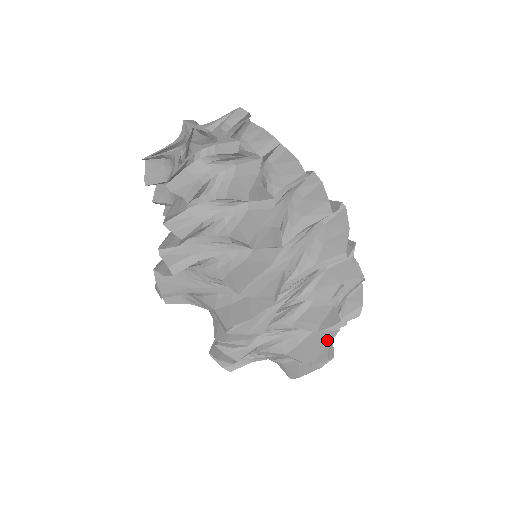
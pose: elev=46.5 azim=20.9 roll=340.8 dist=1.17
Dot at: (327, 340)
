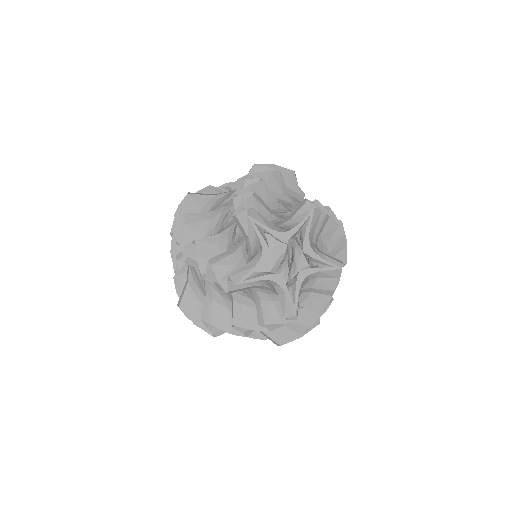
Dot at: occluded
